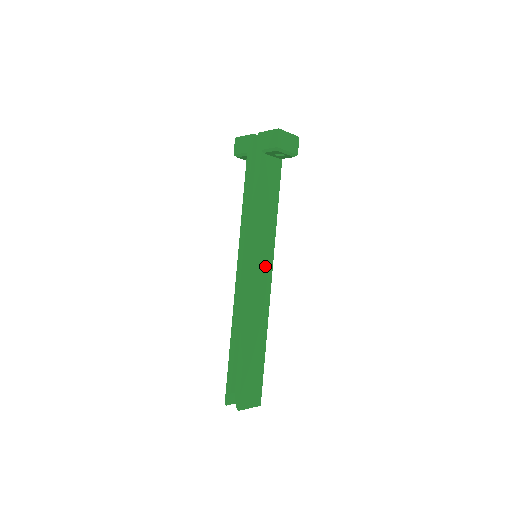
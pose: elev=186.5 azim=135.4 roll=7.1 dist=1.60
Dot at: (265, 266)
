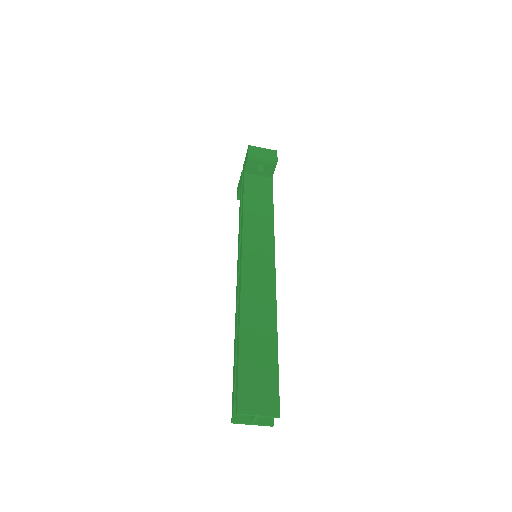
Dot at: (263, 258)
